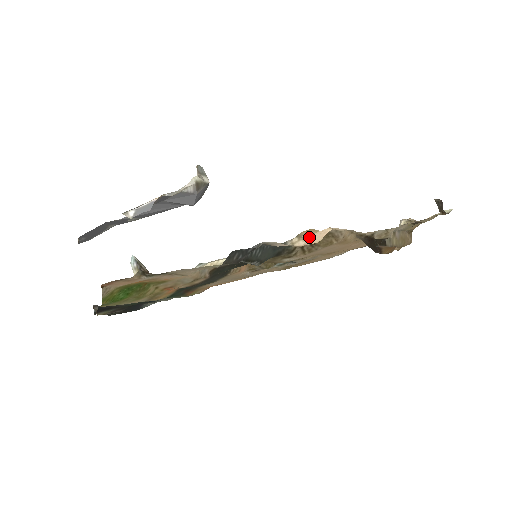
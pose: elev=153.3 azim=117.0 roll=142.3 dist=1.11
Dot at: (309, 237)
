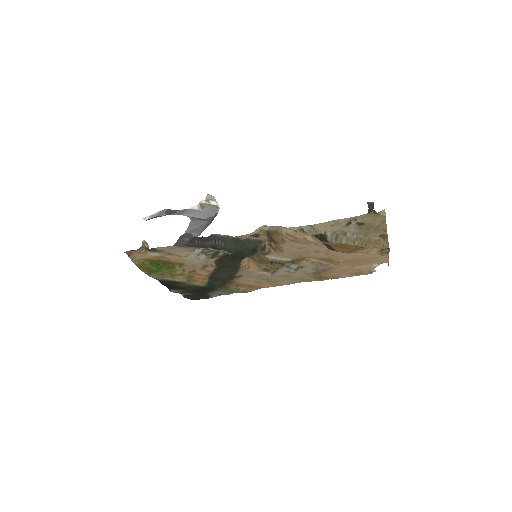
Dot at: occluded
